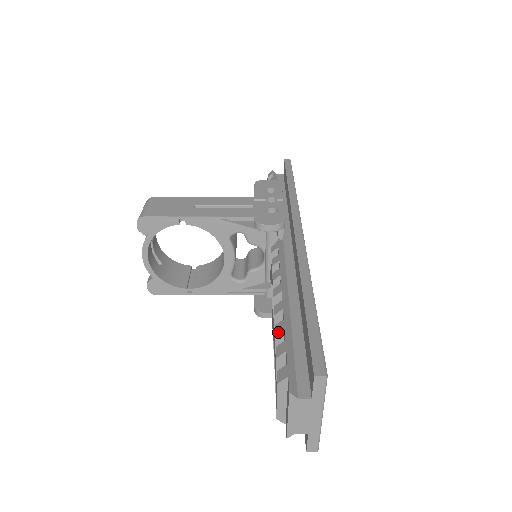
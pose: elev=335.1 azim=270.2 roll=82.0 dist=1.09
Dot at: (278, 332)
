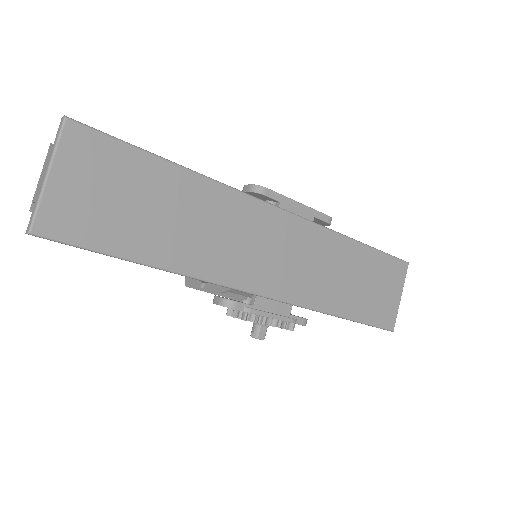
Dot at: occluded
